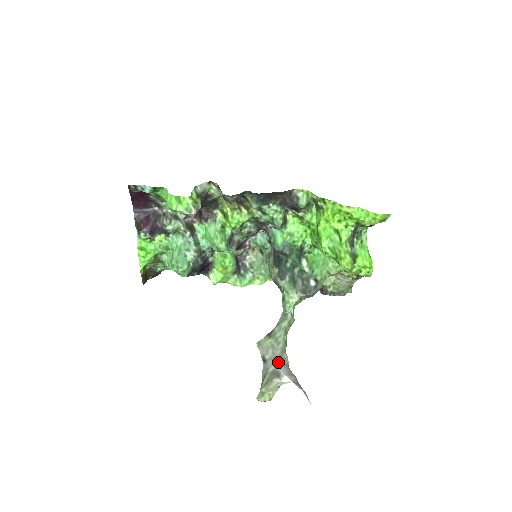
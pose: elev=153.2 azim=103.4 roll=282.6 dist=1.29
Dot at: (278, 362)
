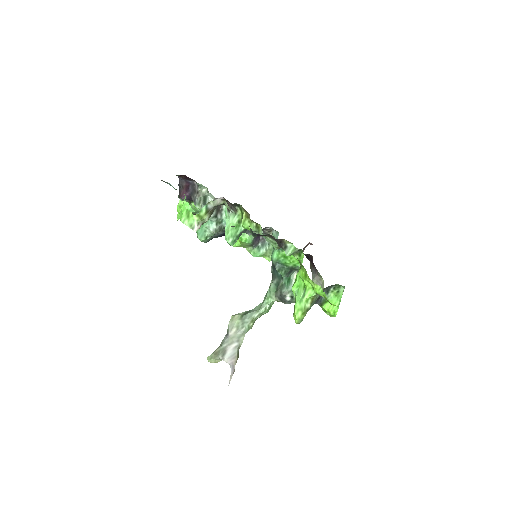
Dot at: (233, 342)
